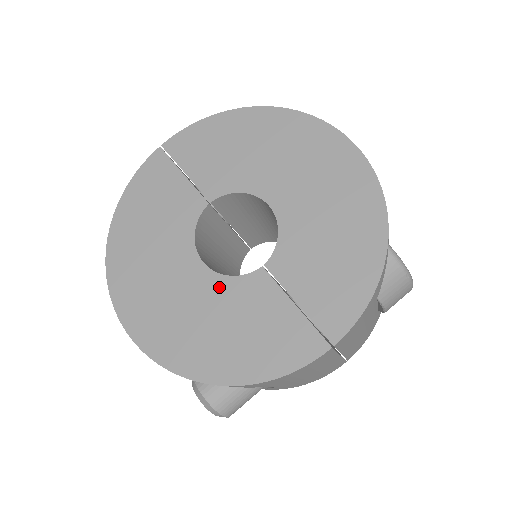
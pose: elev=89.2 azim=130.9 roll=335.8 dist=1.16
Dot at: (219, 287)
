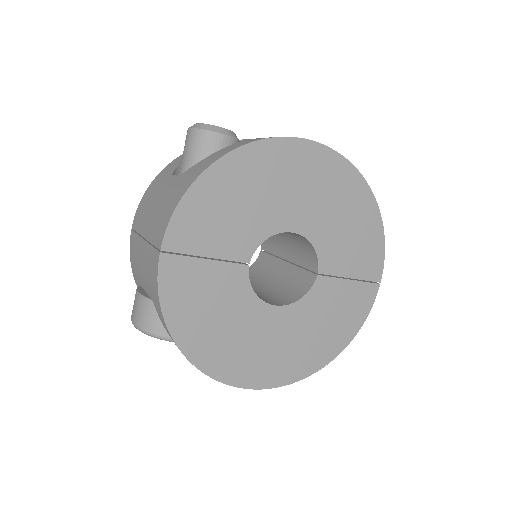
Dot at: (300, 310)
